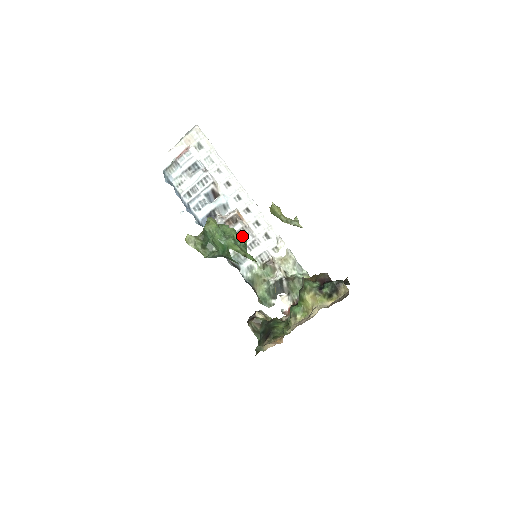
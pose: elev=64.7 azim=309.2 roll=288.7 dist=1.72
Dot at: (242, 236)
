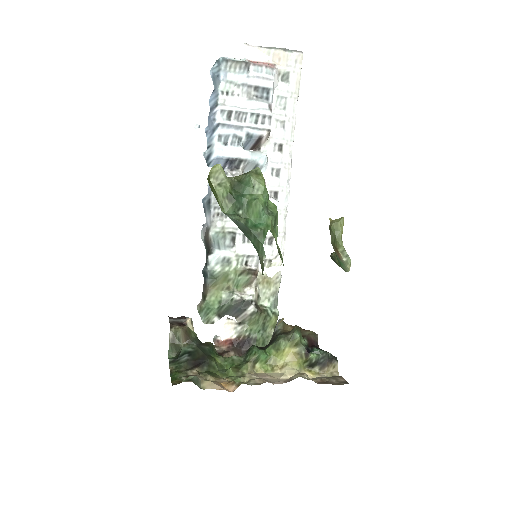
Dot at: occluded
